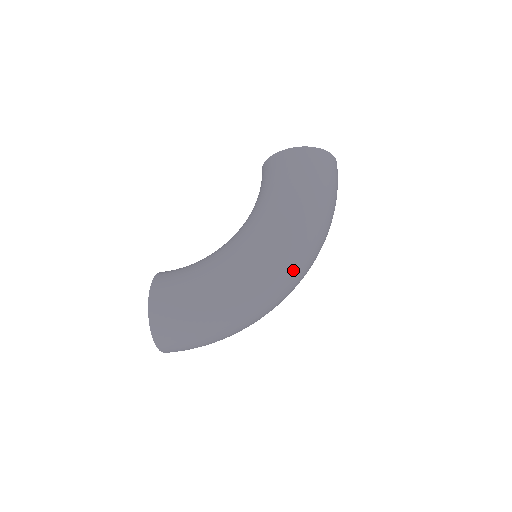
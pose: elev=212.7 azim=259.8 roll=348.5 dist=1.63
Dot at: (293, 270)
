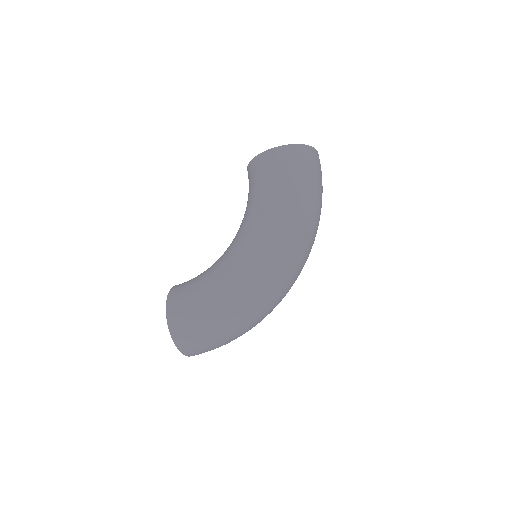
Dot at: (289, 267)
